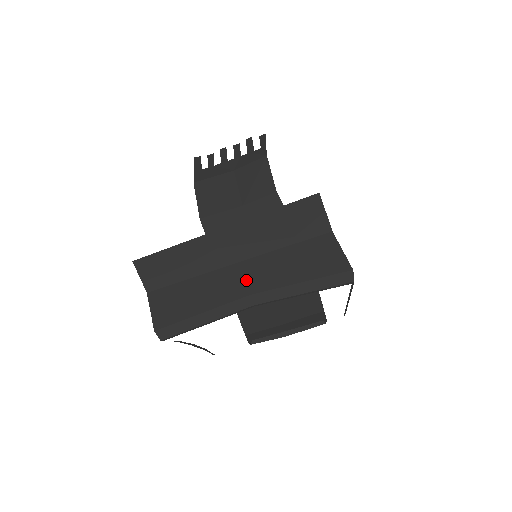
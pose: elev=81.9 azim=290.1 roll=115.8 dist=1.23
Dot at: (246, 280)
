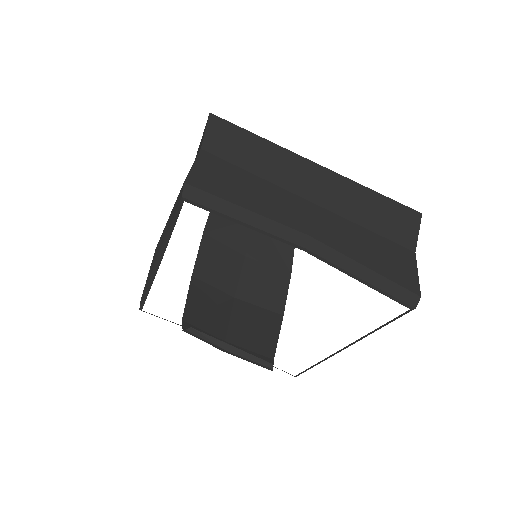
Dot at: (312, 221)
